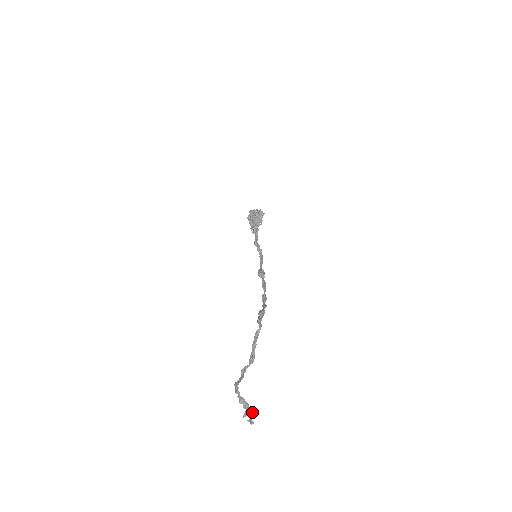
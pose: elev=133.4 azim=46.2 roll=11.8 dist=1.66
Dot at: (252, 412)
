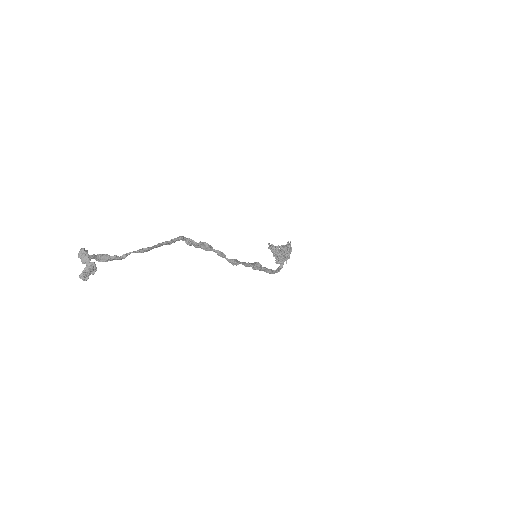
Dot at: (91, 266)
